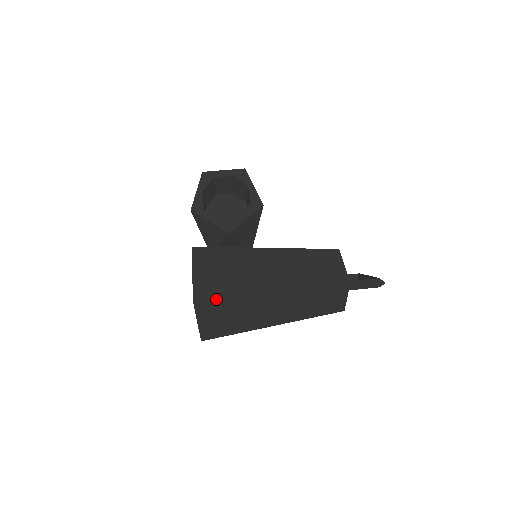
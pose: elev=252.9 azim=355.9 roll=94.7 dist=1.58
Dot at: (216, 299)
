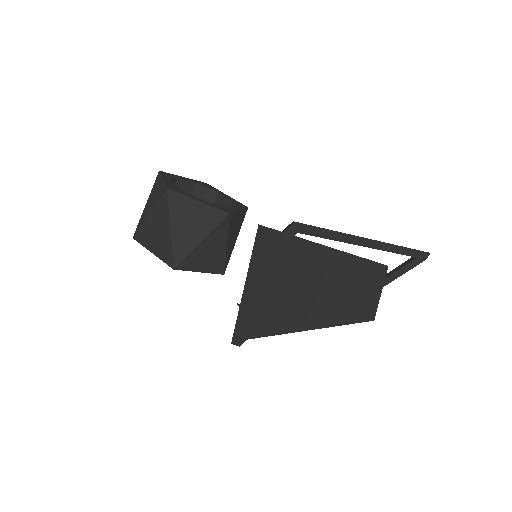
Dot at: (295, 222)
